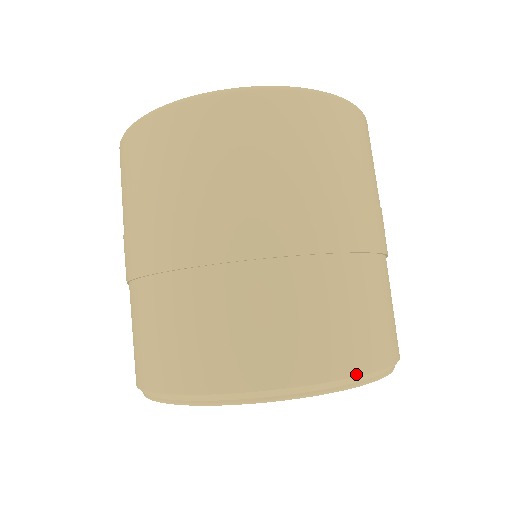
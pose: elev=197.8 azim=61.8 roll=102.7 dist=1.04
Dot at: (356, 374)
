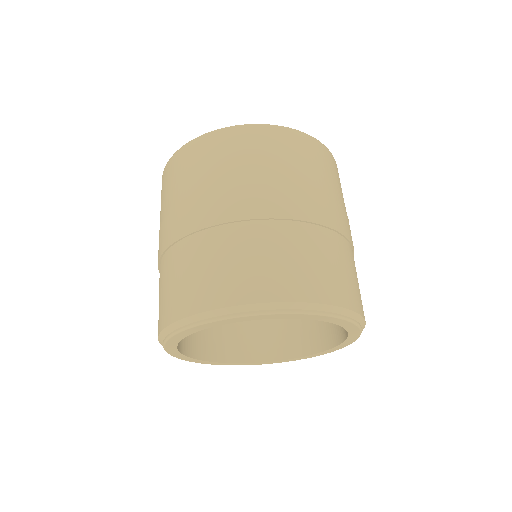
Dot at: (353, 309)
